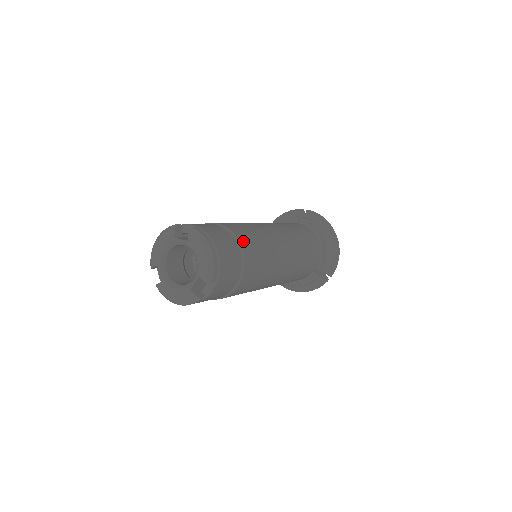
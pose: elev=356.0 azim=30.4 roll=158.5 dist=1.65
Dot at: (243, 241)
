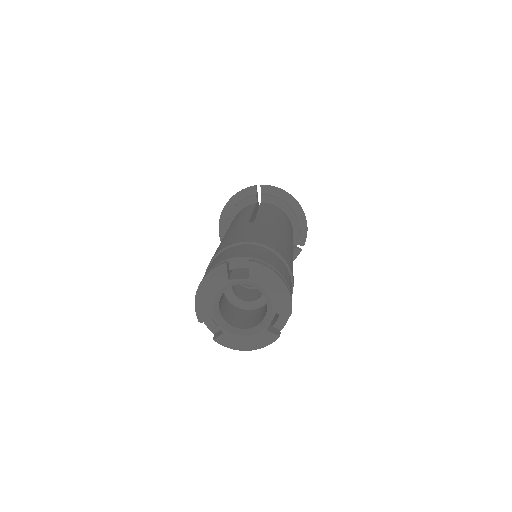
Dot at: (280, 252)
